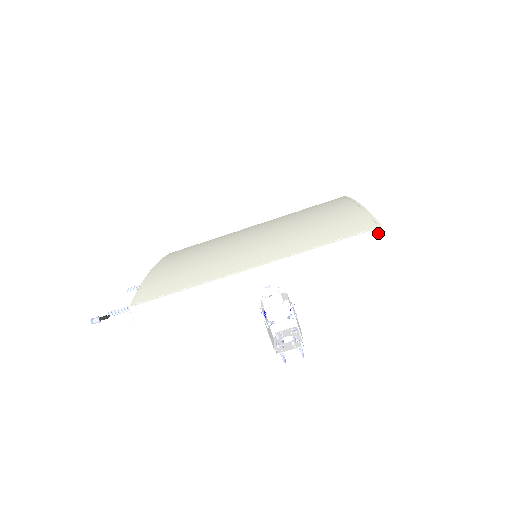
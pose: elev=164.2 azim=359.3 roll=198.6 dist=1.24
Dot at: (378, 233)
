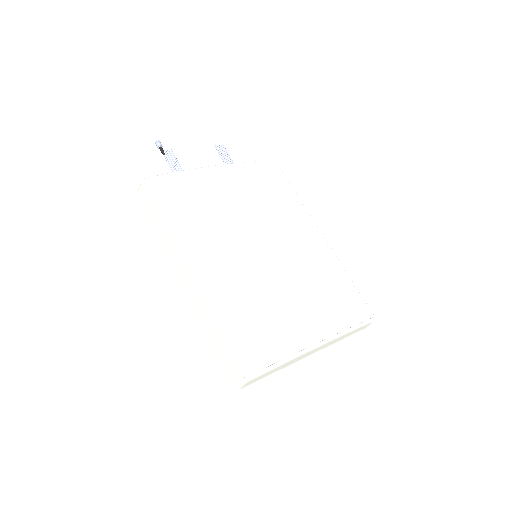
Dot at: (237, 378)
